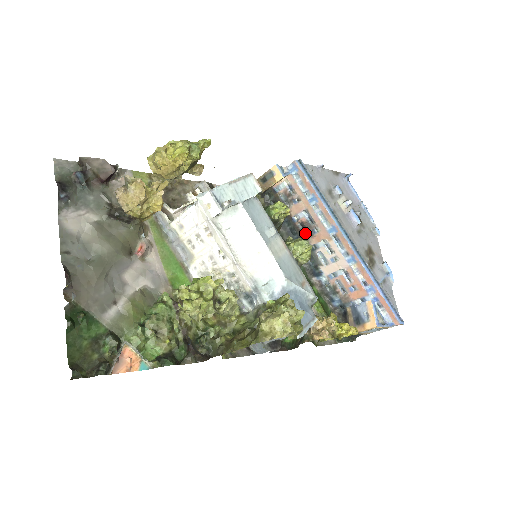
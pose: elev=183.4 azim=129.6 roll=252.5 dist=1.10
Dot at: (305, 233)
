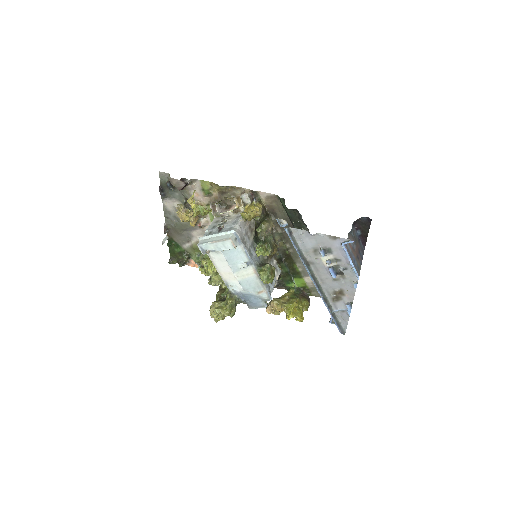
Dot at: occluded
